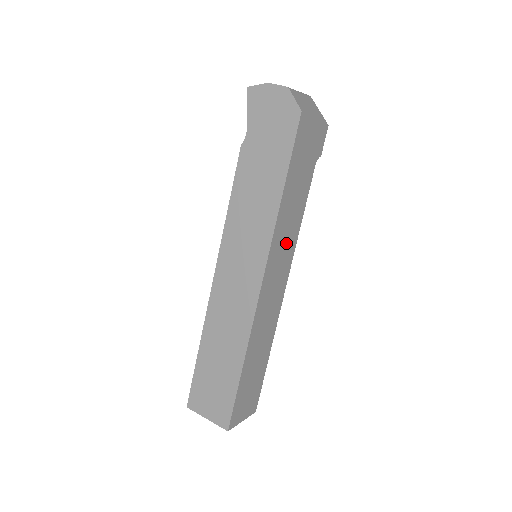
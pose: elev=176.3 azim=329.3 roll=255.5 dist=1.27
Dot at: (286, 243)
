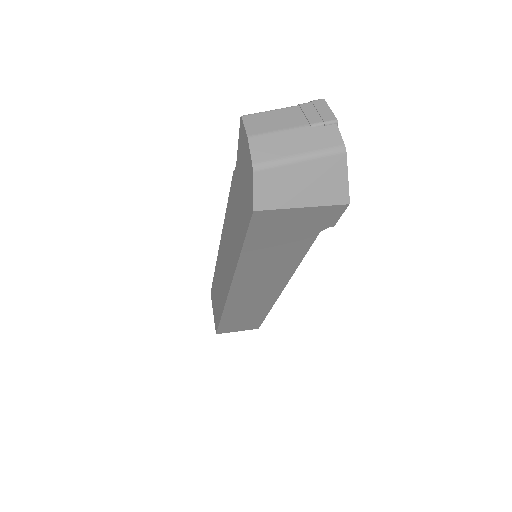
Dot at: (268, 276)
